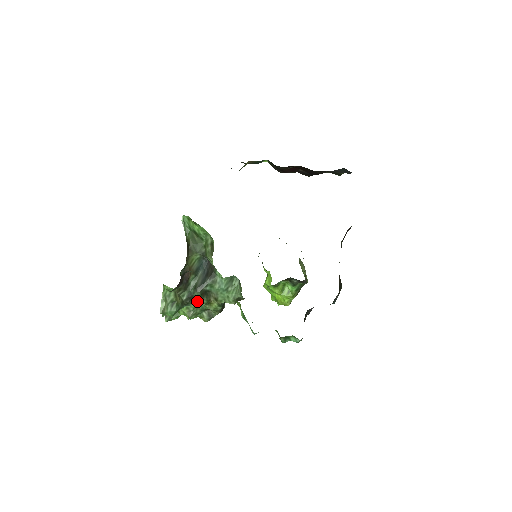
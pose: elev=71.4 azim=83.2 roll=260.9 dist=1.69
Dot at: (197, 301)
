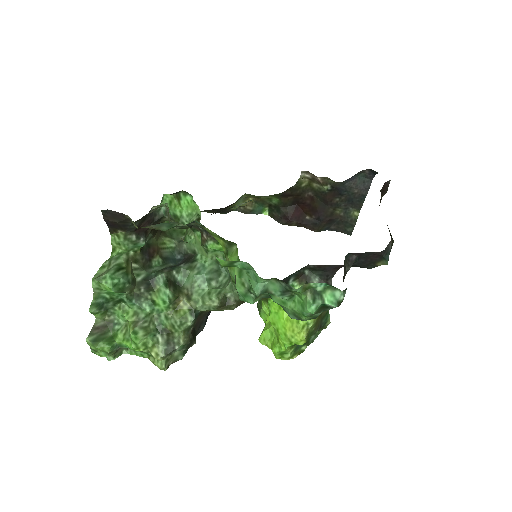
Dot at: (157, 295)
